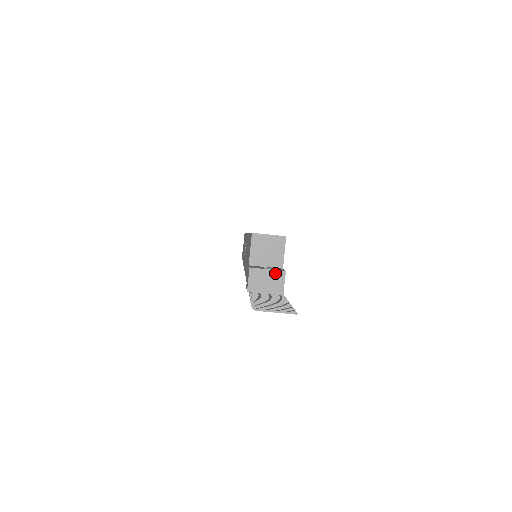
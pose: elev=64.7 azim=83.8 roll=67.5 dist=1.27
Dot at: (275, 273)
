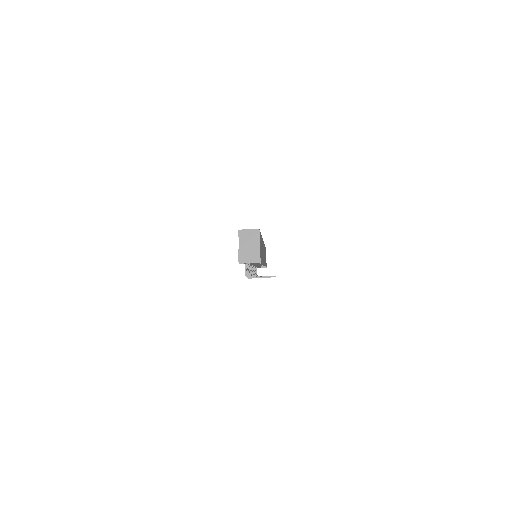
Dot at: (254, 250)
